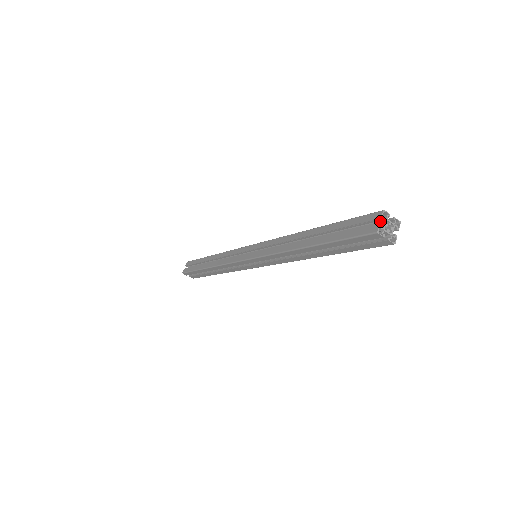
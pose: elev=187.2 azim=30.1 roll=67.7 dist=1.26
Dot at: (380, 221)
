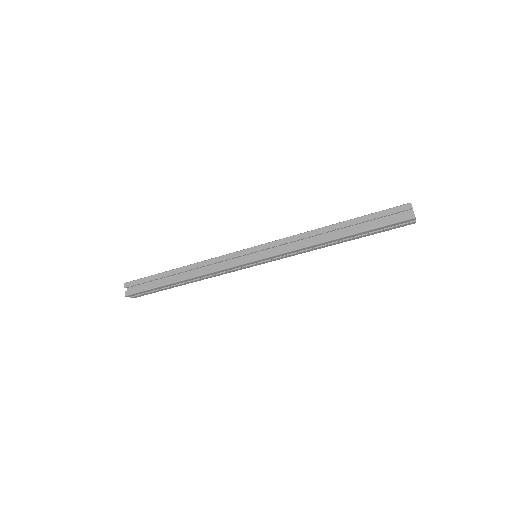
Dot at: (408, 210)
